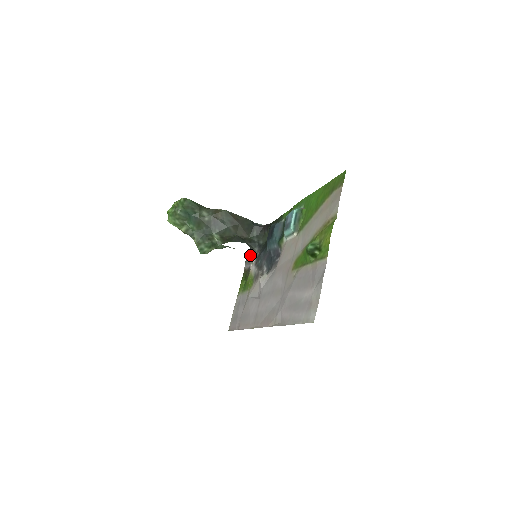
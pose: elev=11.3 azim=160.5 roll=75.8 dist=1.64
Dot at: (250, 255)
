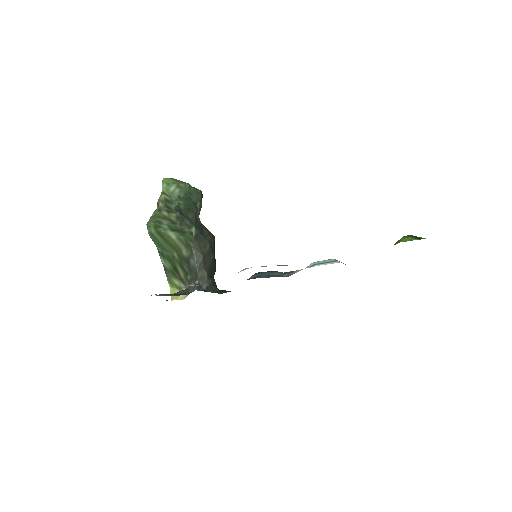
Dot at: (175, 293)
